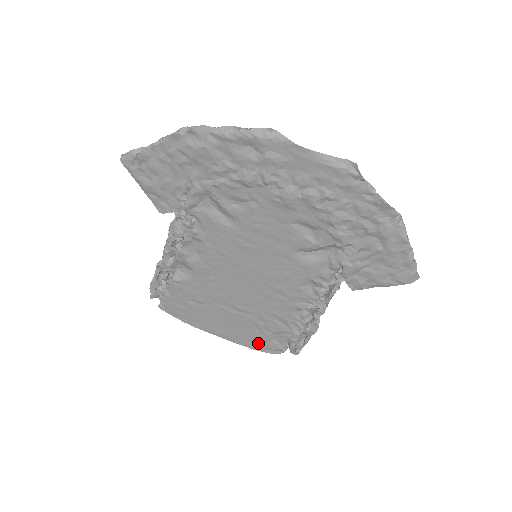
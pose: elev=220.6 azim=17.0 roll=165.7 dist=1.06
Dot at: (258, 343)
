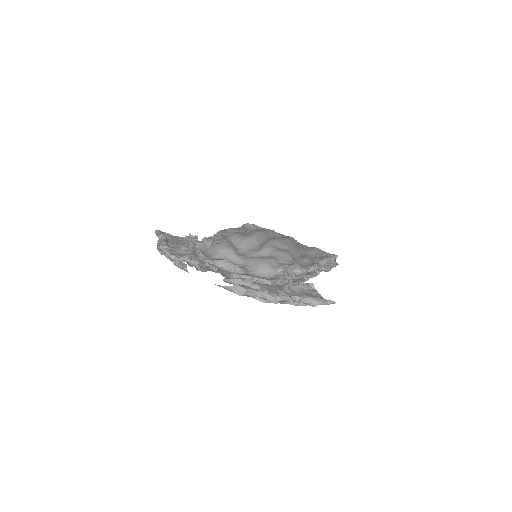
Dot at: occluded
